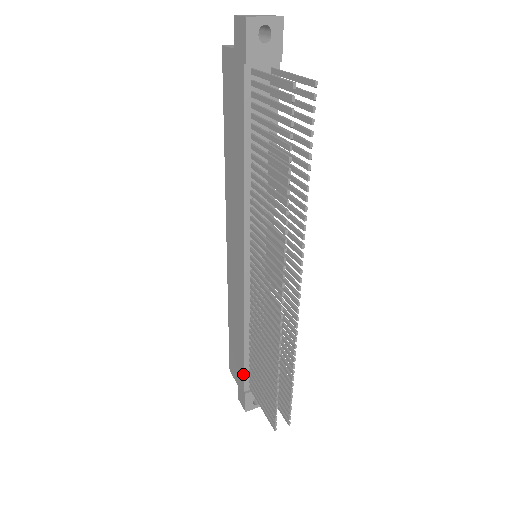
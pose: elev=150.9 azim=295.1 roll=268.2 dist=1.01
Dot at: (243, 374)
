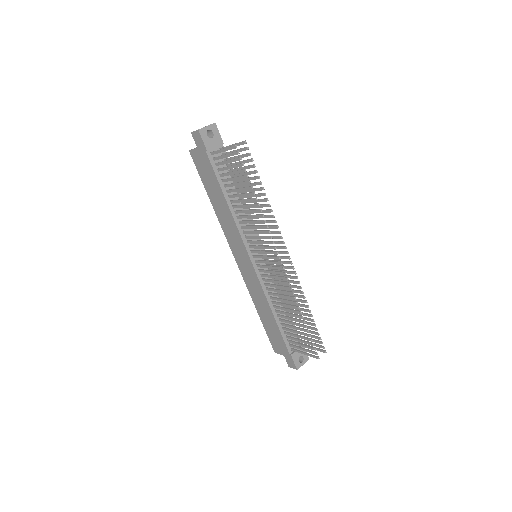
Dot at: (283, 341)
